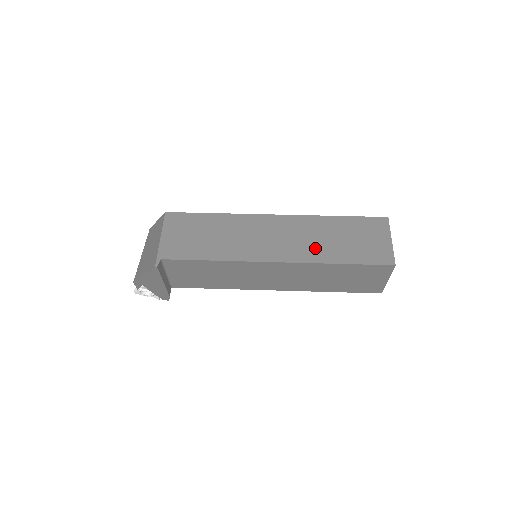
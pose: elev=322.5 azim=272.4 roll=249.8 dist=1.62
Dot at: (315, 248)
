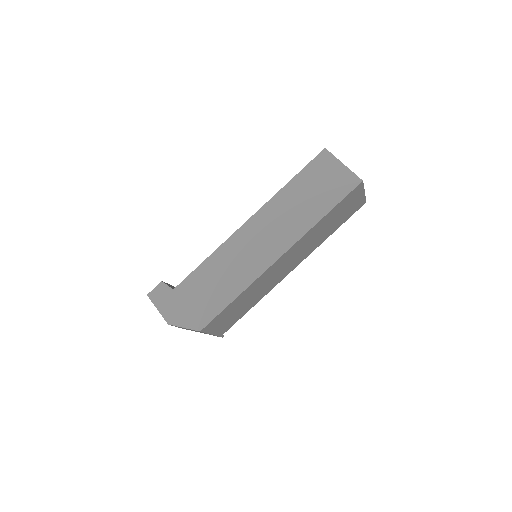
Dot at: (315, 243)
